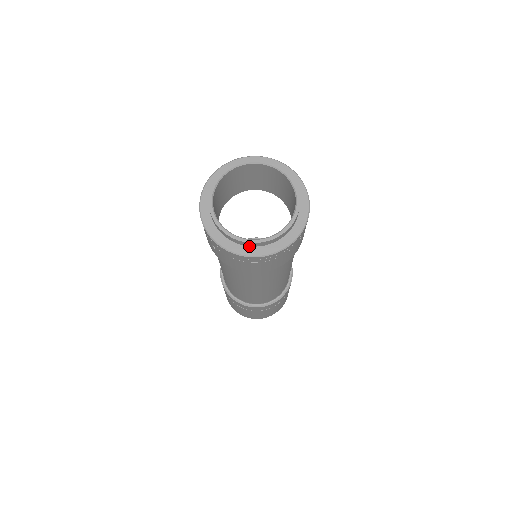
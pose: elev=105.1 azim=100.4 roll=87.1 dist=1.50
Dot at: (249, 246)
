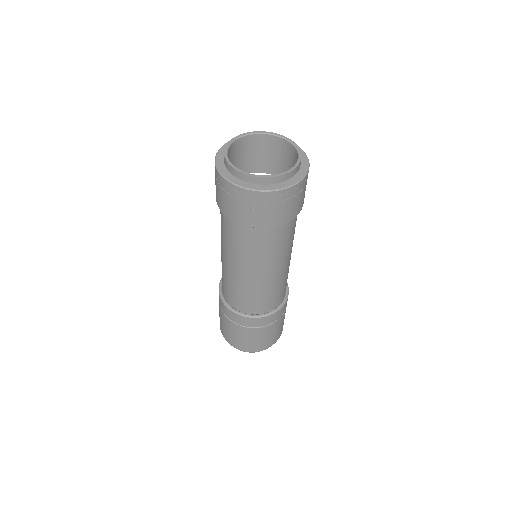
Dot at: (284, 181)
